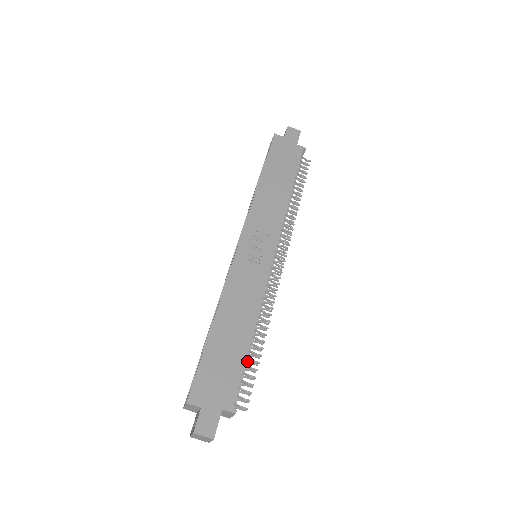
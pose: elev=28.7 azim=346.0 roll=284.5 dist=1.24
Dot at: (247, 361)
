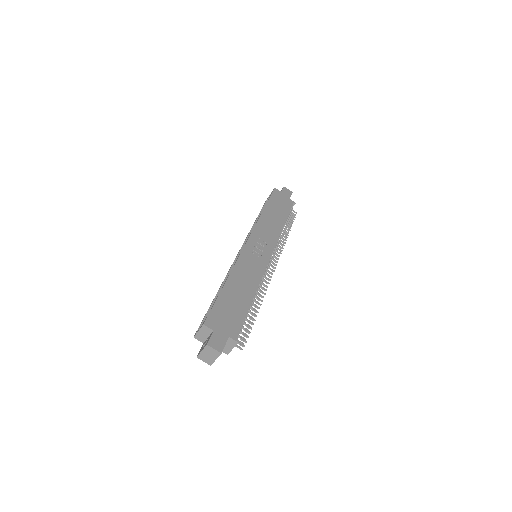
Dot at: (246, 317)
